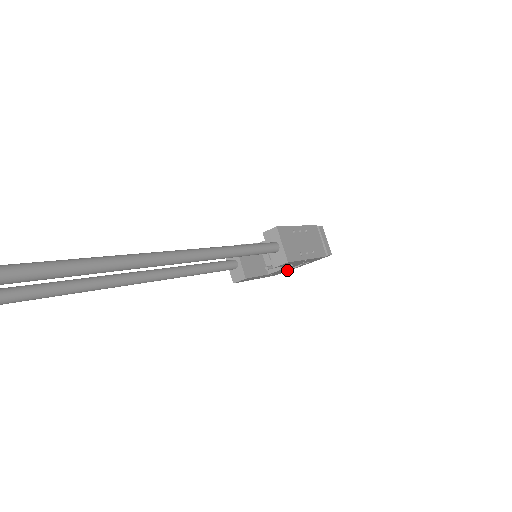
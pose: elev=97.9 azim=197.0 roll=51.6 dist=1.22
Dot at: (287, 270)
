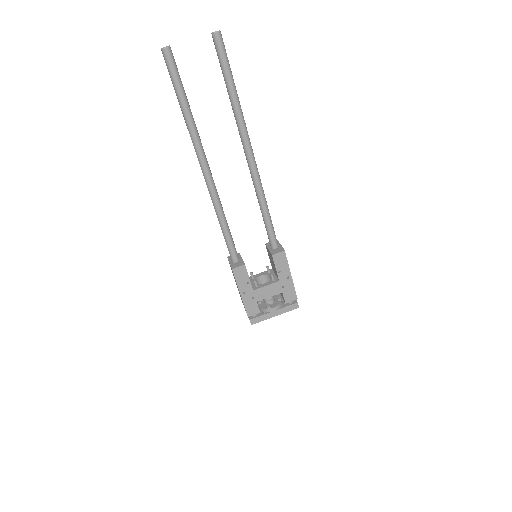
Dot at: (259, 316)
